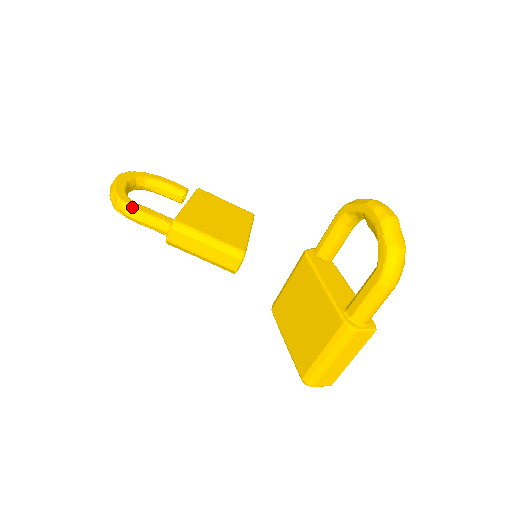
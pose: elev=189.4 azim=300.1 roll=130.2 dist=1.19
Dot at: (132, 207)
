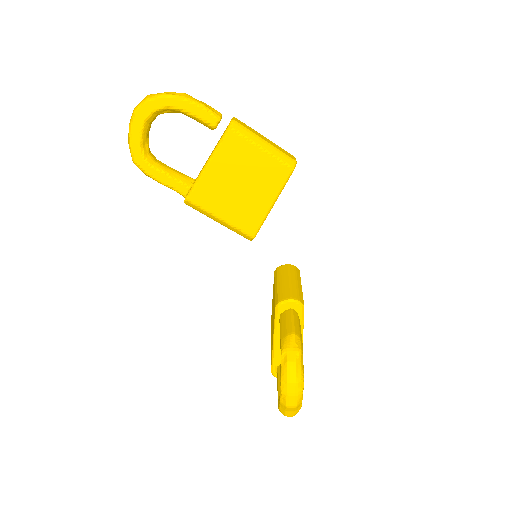
Dot at: (147, 175)
